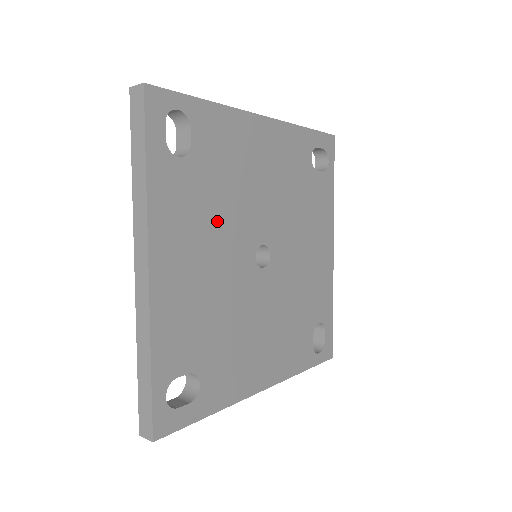
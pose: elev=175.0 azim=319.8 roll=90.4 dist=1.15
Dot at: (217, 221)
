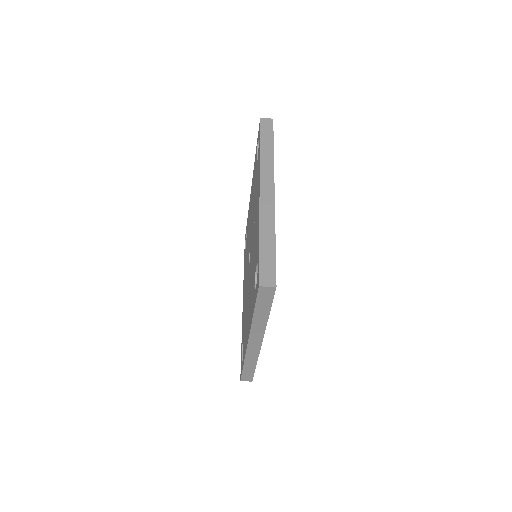
Dot at: occluded
